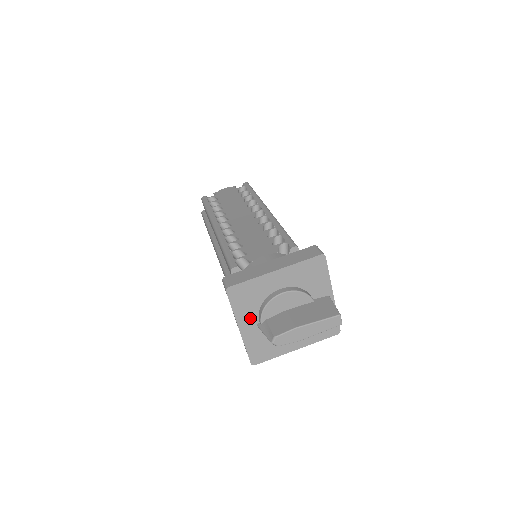
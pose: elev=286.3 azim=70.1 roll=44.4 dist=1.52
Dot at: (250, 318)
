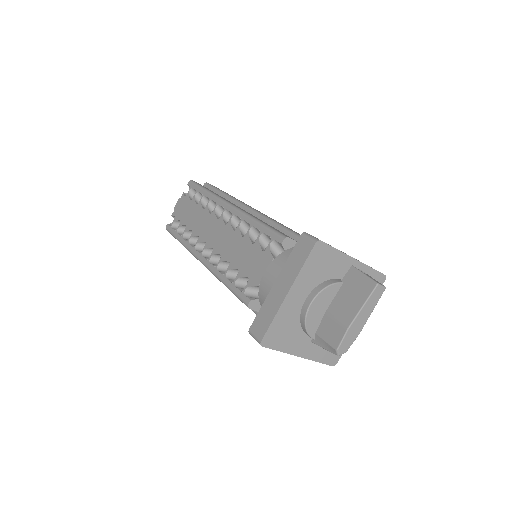
Dot at: (301, 342)
